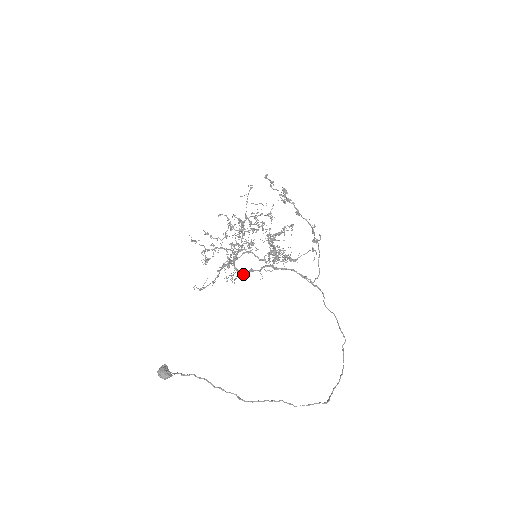
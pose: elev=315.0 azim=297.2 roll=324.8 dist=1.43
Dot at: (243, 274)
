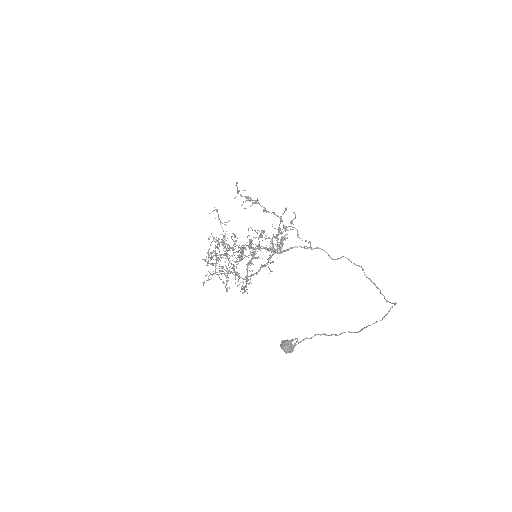
Dot at: (257, 273)
